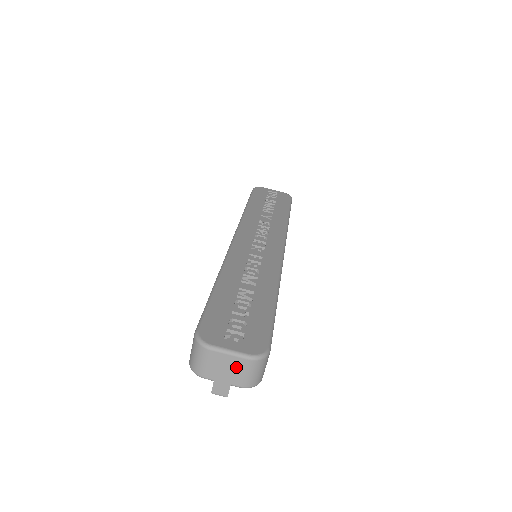
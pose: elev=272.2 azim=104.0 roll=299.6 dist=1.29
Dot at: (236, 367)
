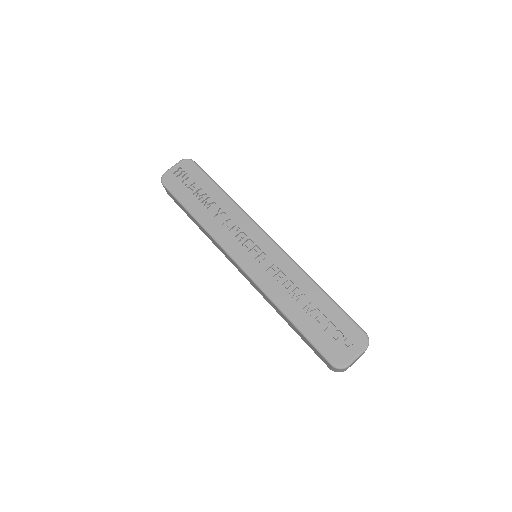
Dot at: occluded
